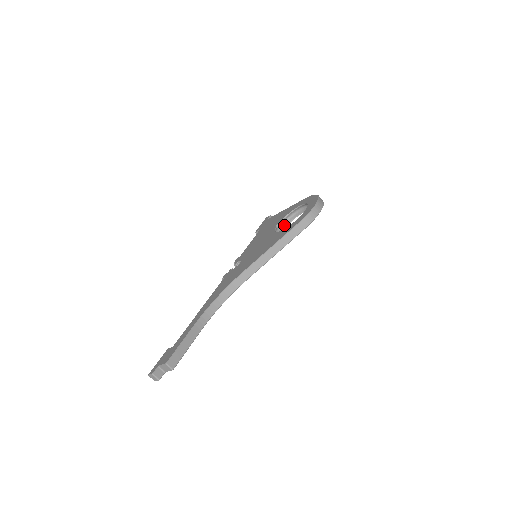
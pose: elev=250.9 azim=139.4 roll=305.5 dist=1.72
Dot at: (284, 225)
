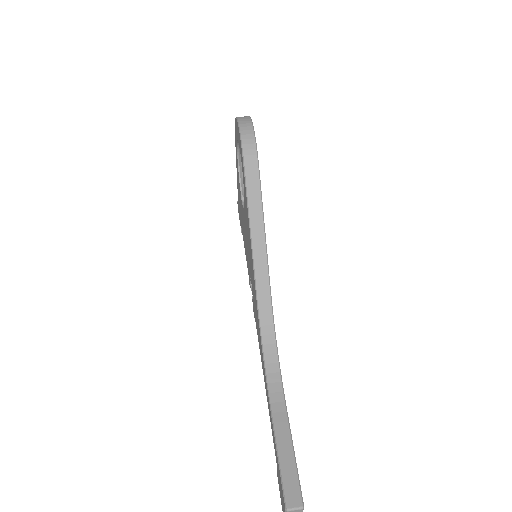
Dot at: occluded
